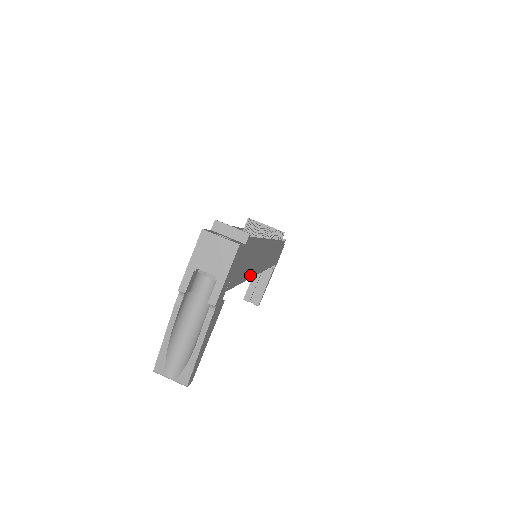
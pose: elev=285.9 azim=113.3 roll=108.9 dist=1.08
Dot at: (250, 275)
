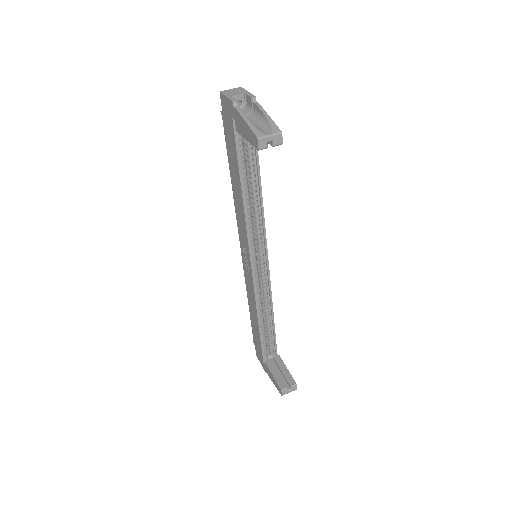
Dot at: (261, 199)
